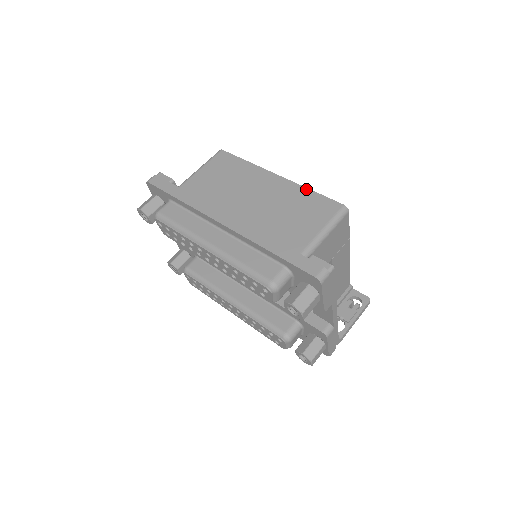
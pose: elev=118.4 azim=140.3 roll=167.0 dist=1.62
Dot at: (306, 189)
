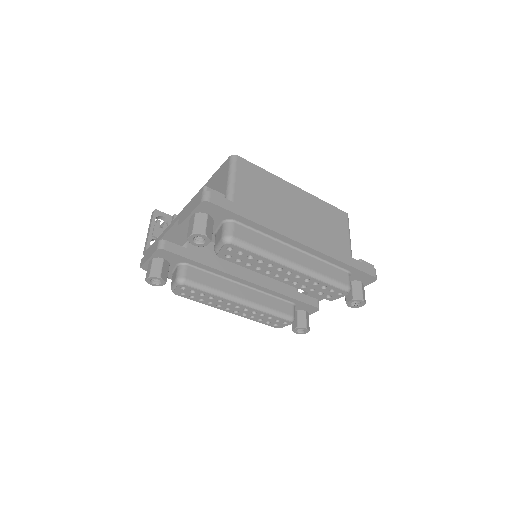
Dot at: (321, 200)
